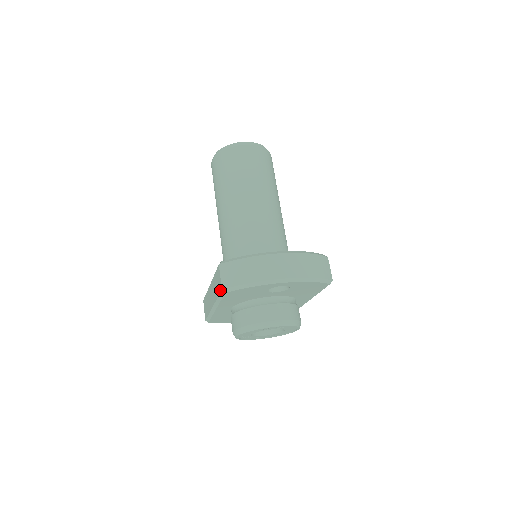
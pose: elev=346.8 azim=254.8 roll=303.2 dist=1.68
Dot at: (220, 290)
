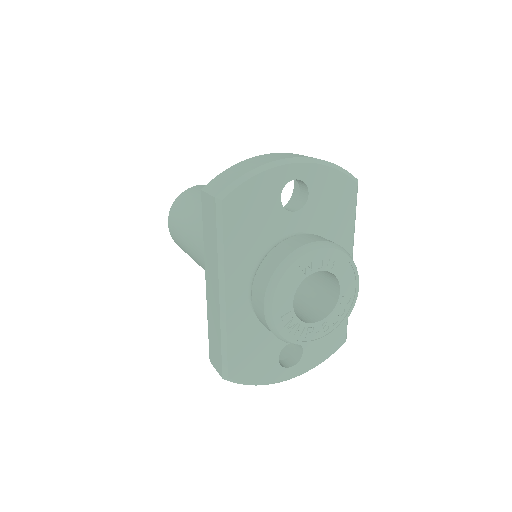
Dot at: (214, 210)
